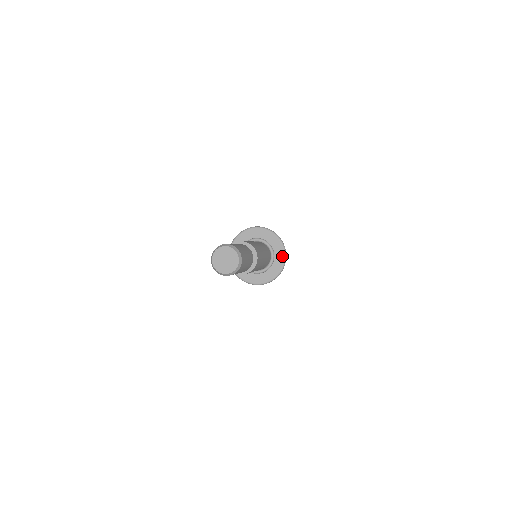
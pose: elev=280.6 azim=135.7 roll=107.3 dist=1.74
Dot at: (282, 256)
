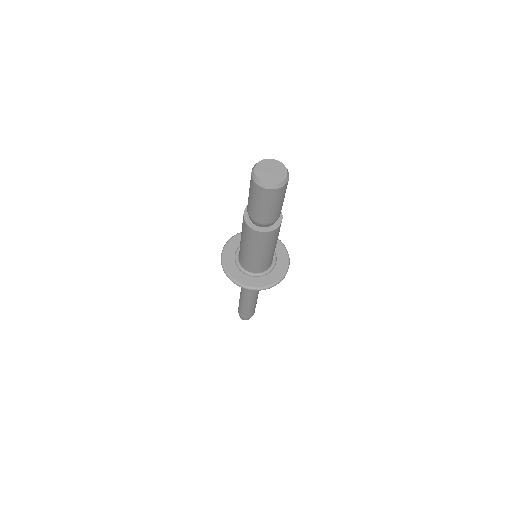
Dot at: occluded
